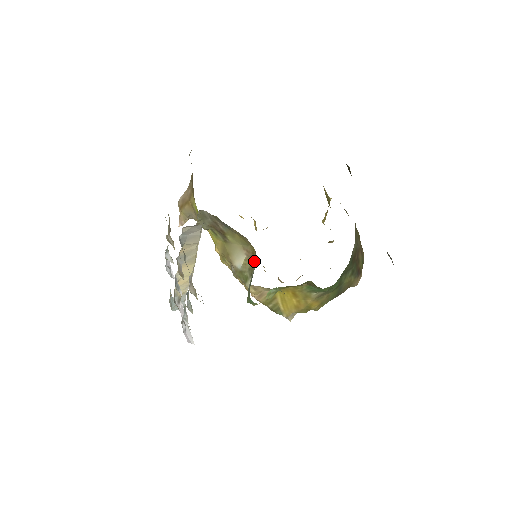
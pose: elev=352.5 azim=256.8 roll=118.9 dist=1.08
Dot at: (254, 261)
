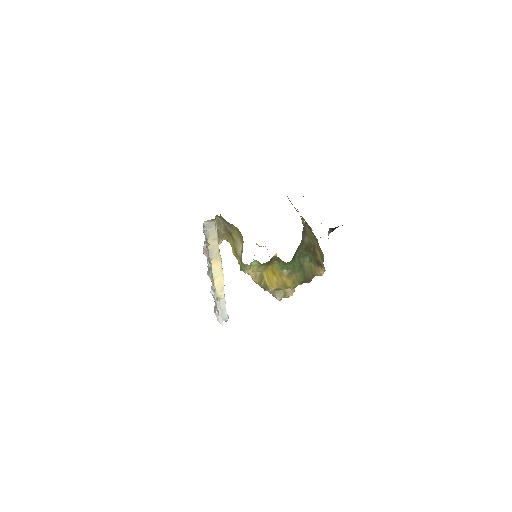
Dot at: occluded
